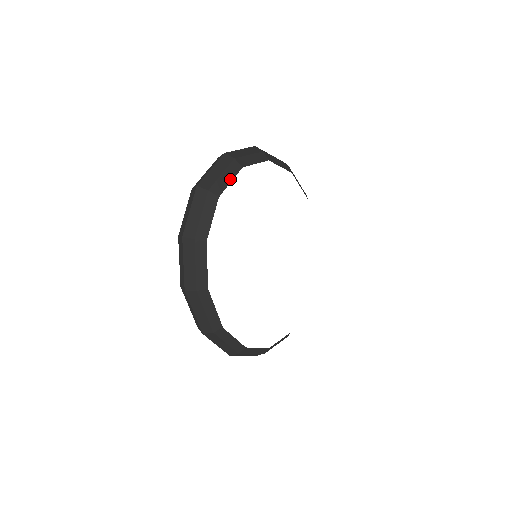
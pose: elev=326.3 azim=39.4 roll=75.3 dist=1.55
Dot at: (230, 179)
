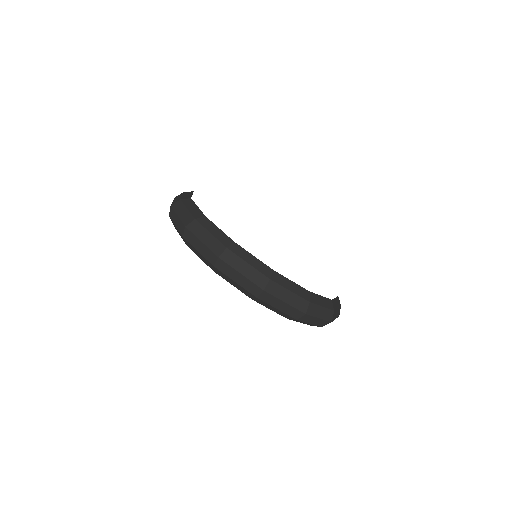
Dot at: (190, 195)
